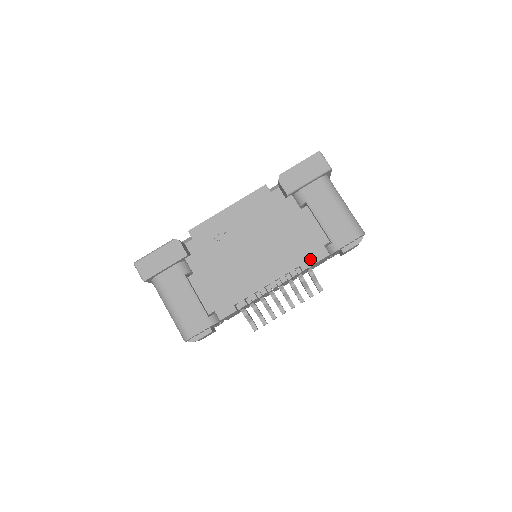
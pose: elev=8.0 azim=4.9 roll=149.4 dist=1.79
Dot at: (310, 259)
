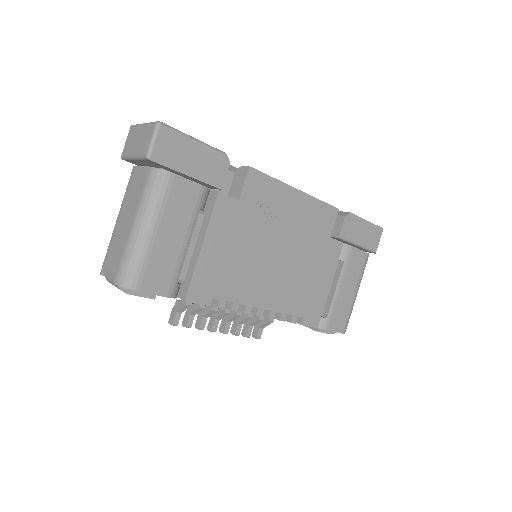
Dot at: (304, 317)
